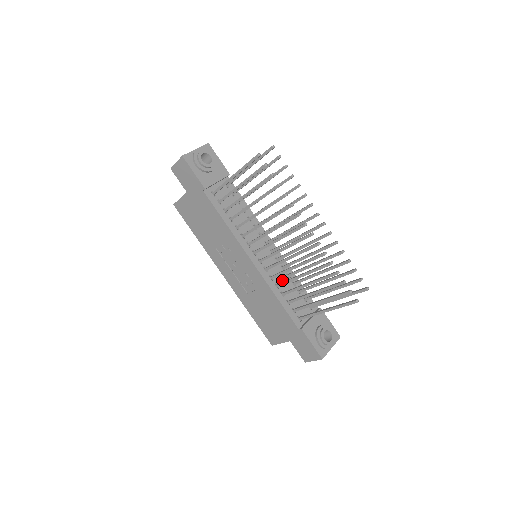
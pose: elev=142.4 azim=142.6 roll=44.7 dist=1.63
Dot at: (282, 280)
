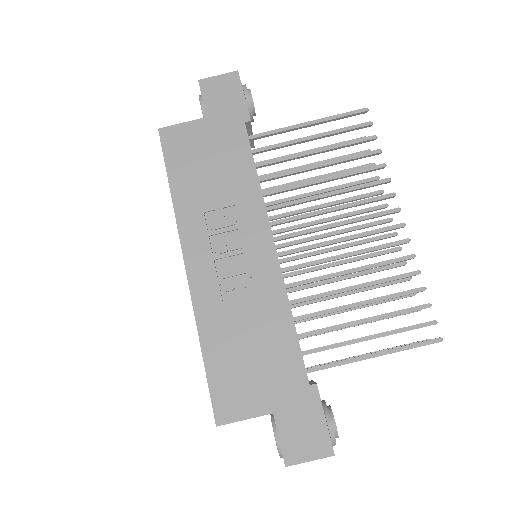
Dot at: occluded
